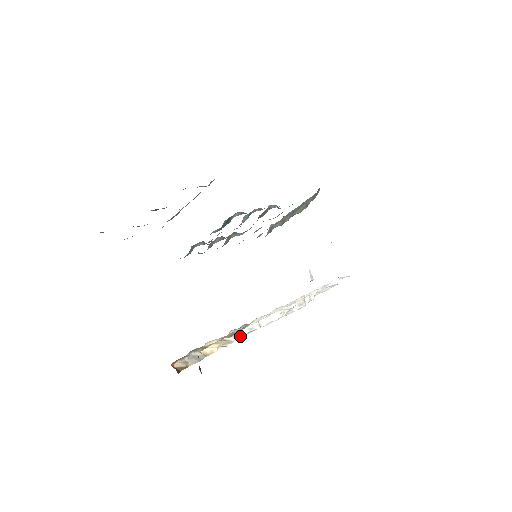
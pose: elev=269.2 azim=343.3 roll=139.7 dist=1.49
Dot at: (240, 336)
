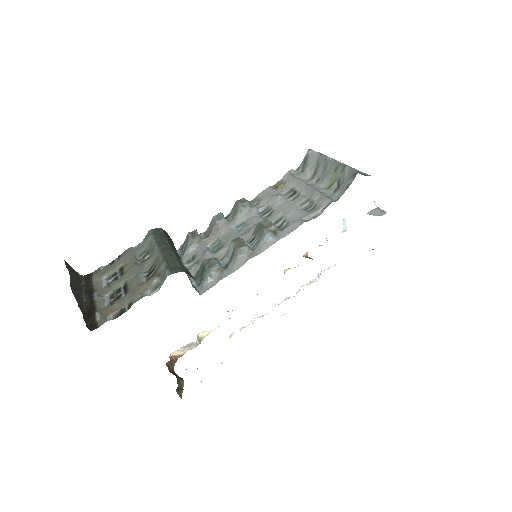
Dot at: (229, 337)
